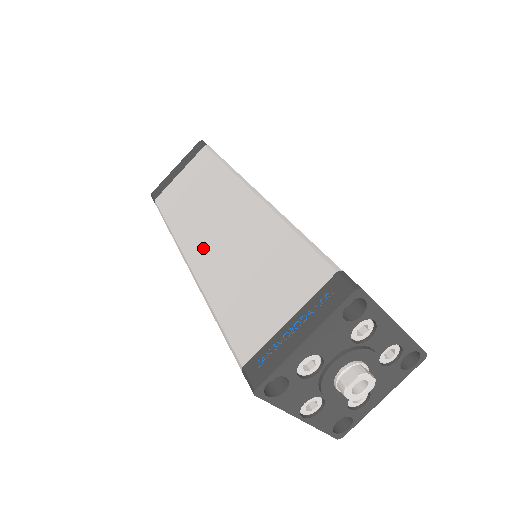
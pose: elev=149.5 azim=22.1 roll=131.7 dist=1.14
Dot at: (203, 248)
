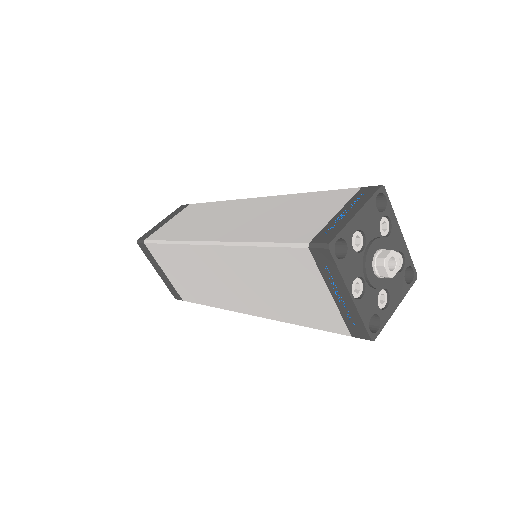
Dot at: (224, 230)
